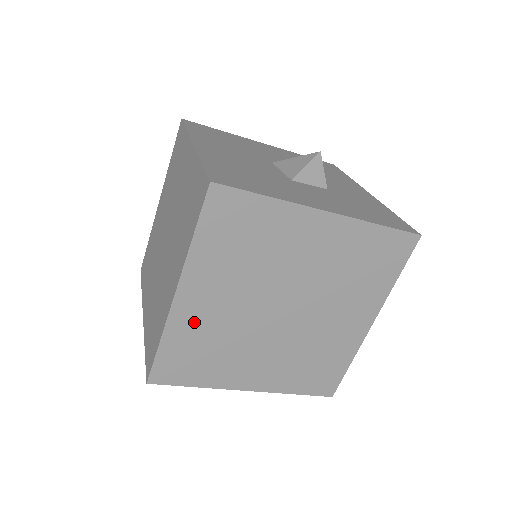
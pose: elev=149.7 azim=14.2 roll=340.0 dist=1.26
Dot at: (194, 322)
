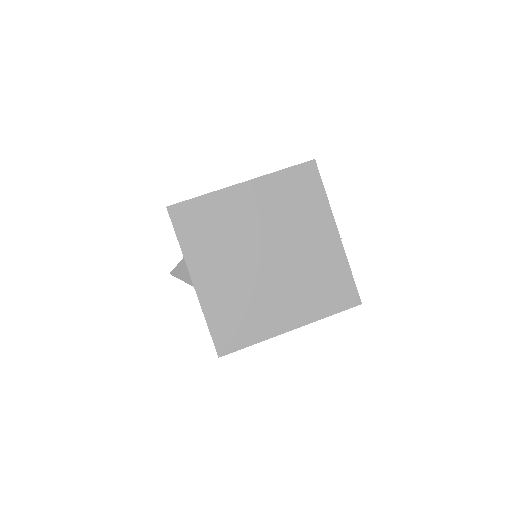
Dot at: (229, 206)
